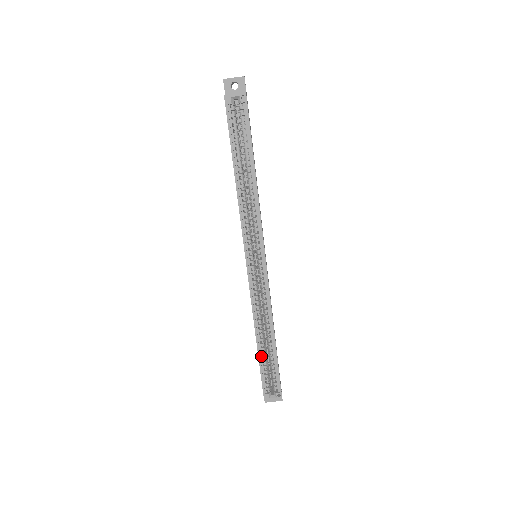
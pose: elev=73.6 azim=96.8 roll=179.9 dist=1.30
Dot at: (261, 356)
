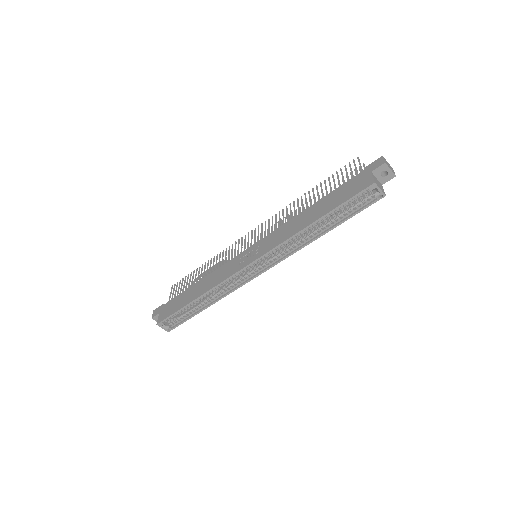
Dot at: (187, 306)
